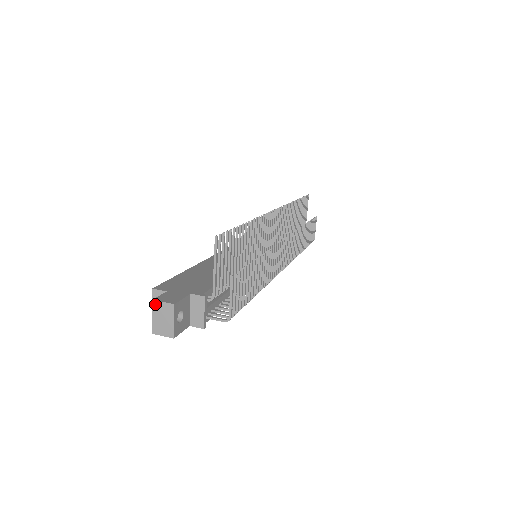
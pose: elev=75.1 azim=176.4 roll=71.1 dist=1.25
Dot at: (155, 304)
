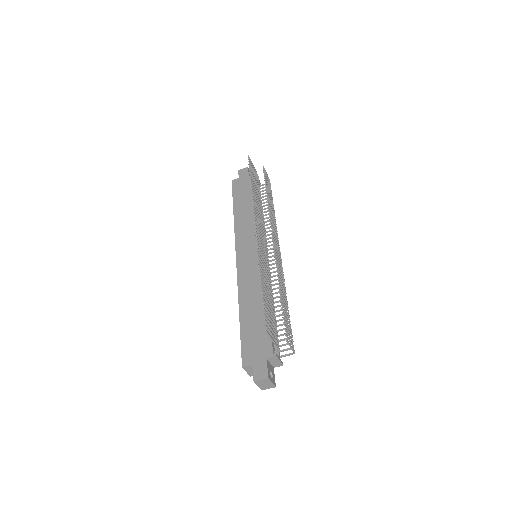
Dot at: (256, 382)
